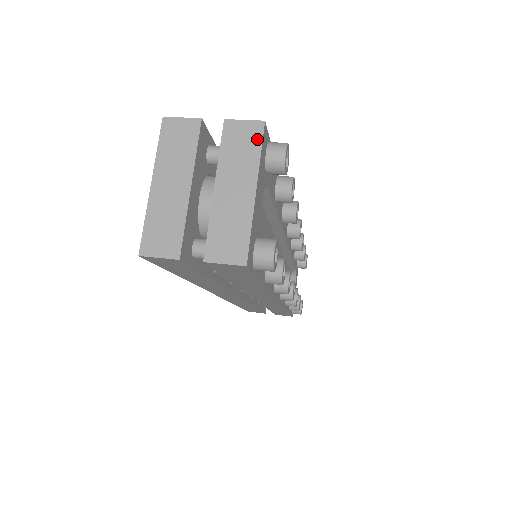
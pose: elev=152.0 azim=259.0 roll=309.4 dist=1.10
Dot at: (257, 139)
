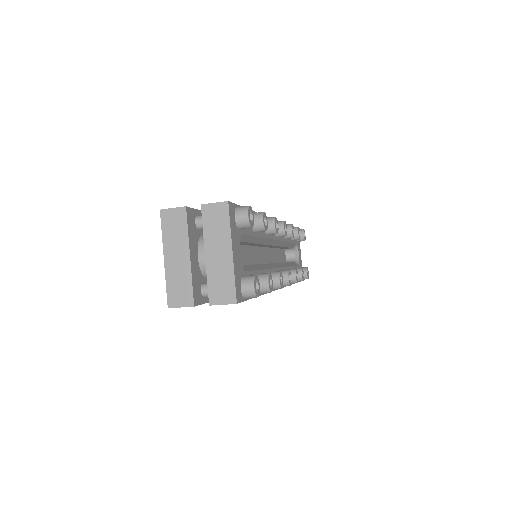
Dot at: (226, 215)
